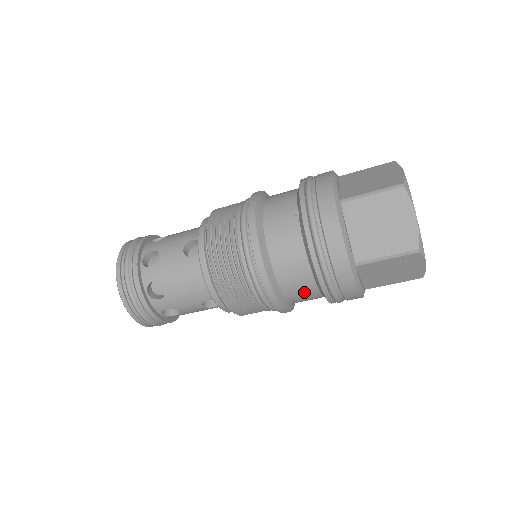
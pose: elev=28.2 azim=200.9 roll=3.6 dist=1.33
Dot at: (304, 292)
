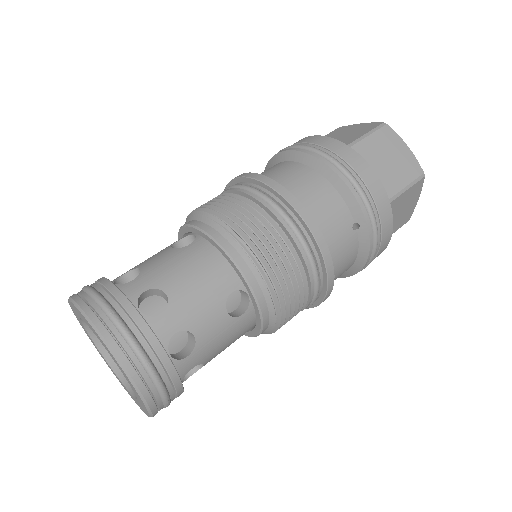
Dot at: occluded
